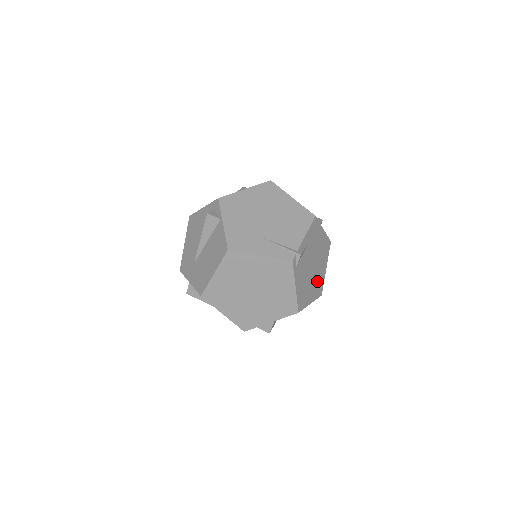
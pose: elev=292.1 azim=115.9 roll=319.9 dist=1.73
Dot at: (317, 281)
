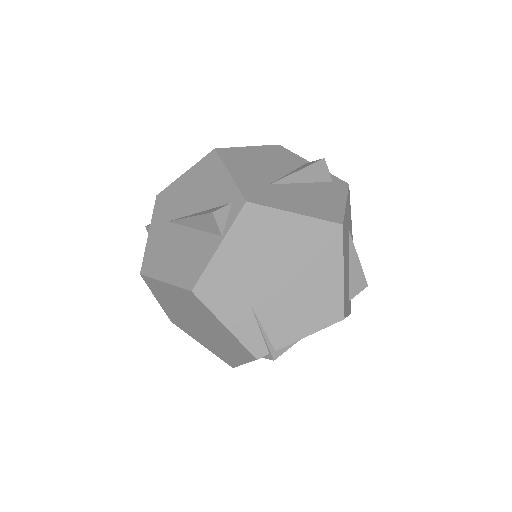
Dot at: occluded
